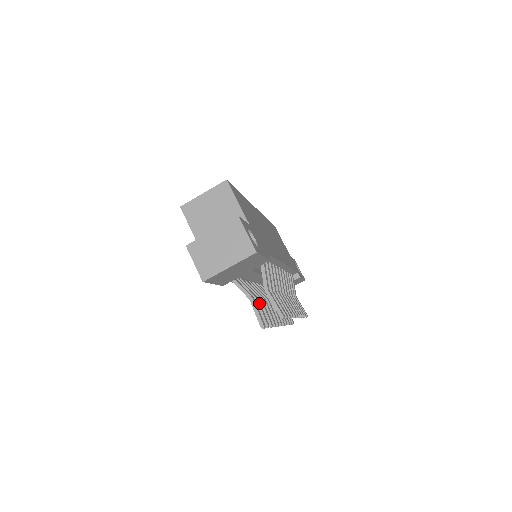
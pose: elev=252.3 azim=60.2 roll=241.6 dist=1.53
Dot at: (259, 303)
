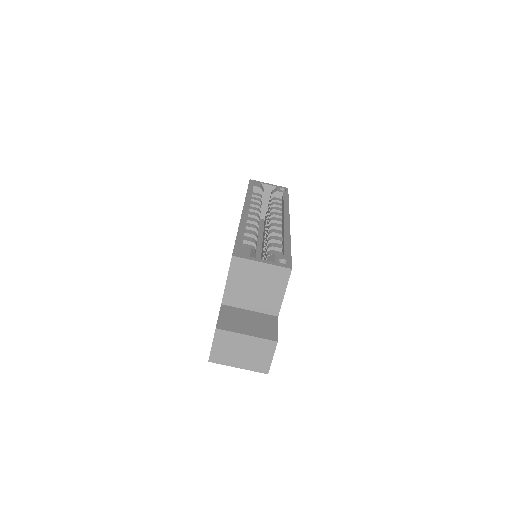
Dot at: occluded
